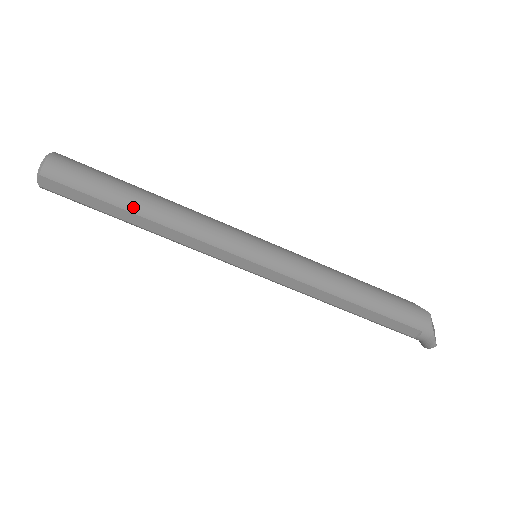
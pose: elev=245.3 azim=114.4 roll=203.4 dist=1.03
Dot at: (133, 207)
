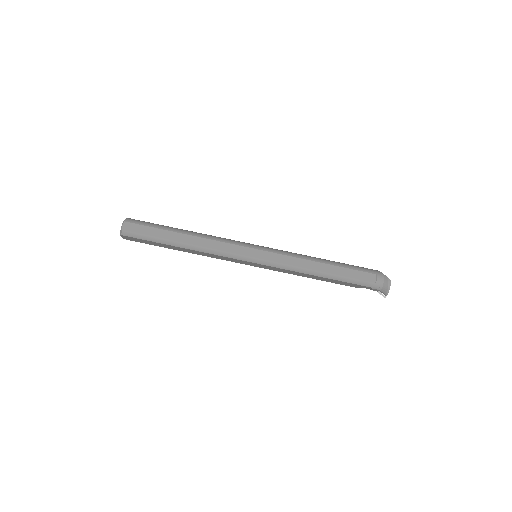
Dot at: (179, 230)
